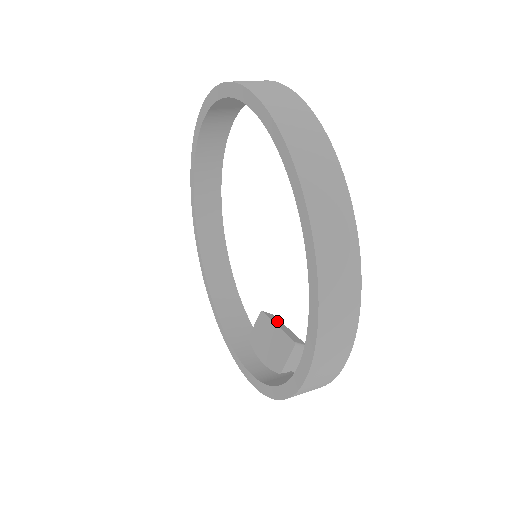
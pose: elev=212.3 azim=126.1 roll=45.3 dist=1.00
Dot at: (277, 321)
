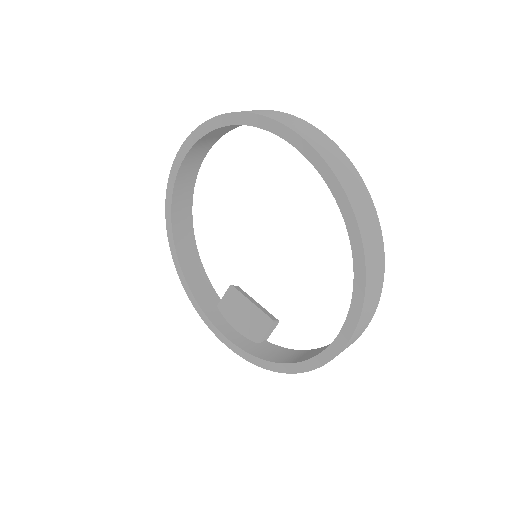
Dot at: (247, 296)
